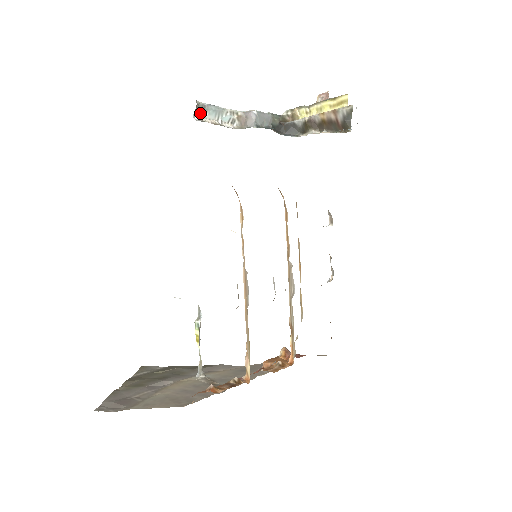
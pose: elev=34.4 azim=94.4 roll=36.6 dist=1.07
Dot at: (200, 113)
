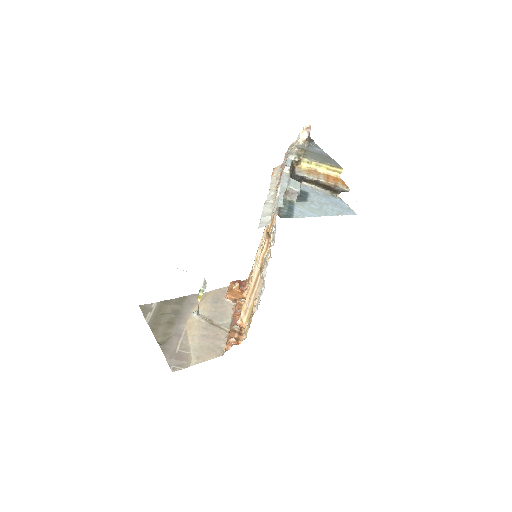
Dot at: occluded
